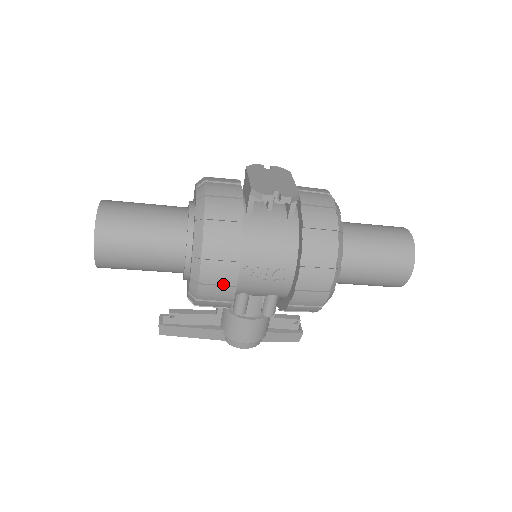
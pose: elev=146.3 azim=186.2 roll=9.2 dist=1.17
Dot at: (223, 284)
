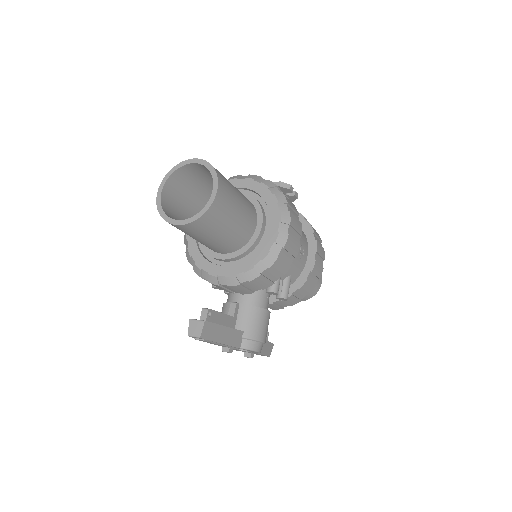
Dot at: (295, 240)
